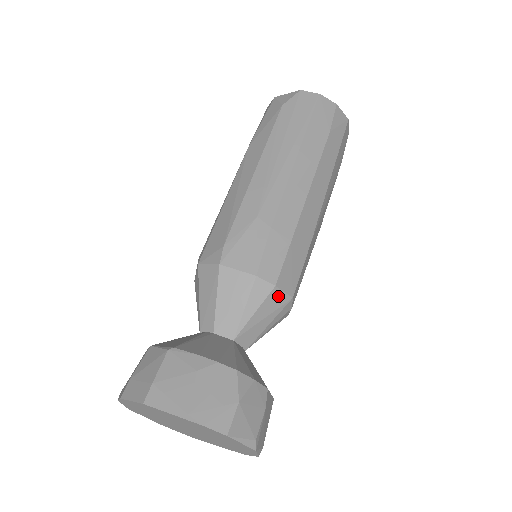
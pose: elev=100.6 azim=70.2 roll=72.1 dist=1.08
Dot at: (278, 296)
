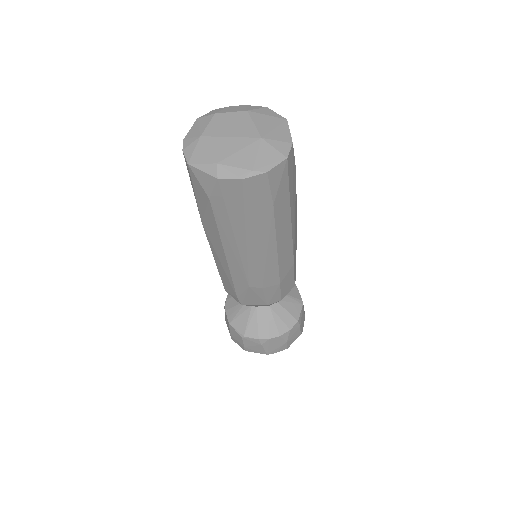
Dot at: (285, 295)
